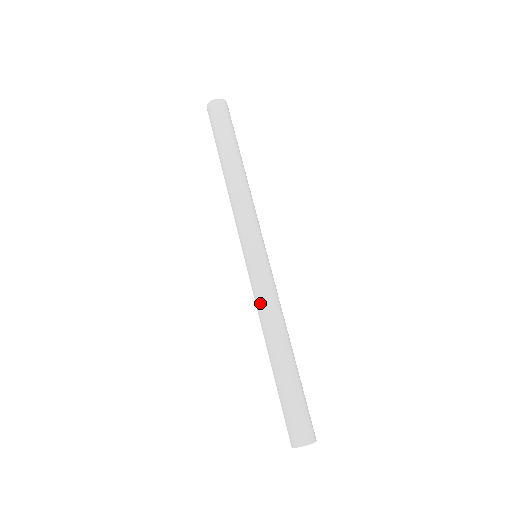
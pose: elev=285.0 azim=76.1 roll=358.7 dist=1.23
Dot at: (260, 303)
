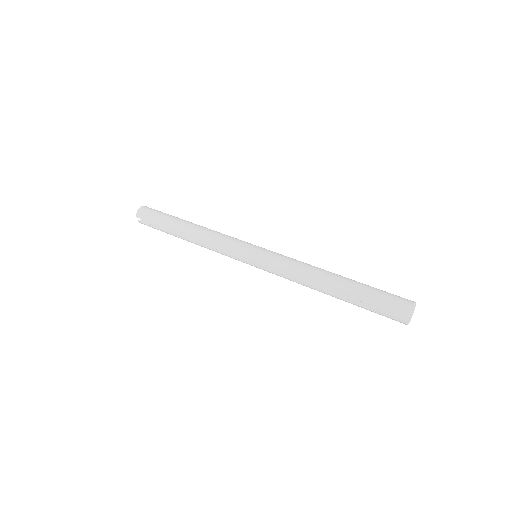
Dot at: (289, 268)
